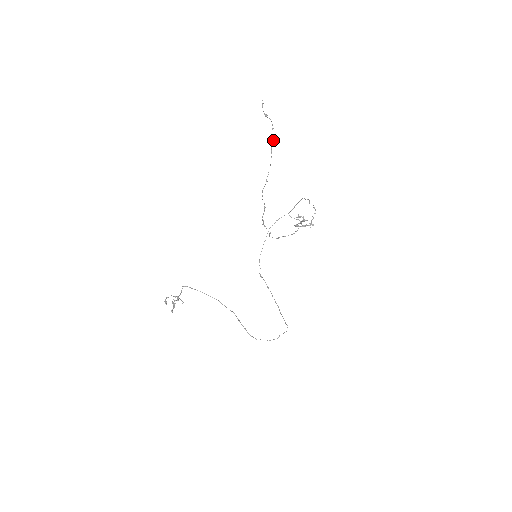
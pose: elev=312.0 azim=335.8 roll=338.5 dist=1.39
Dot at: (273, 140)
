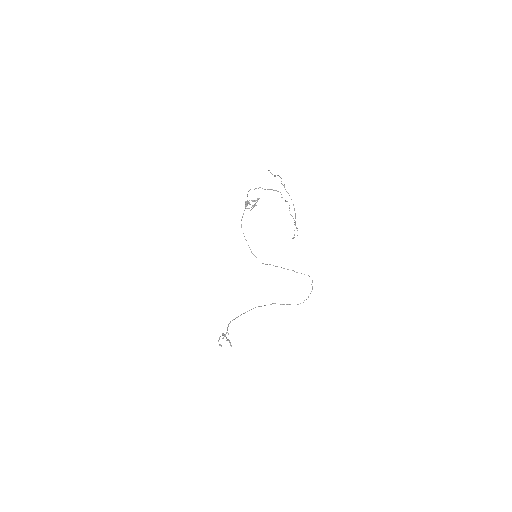
Dot at: (284, 185)
